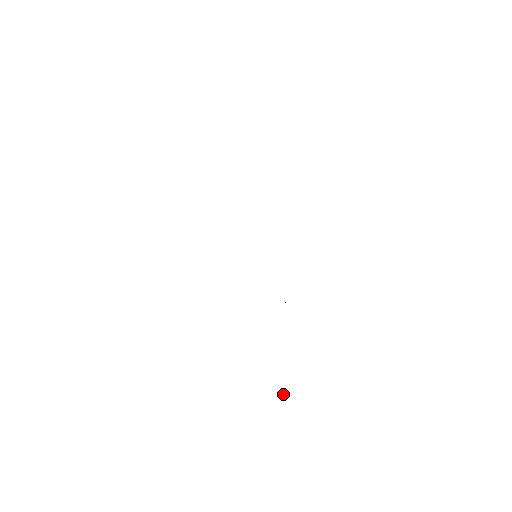
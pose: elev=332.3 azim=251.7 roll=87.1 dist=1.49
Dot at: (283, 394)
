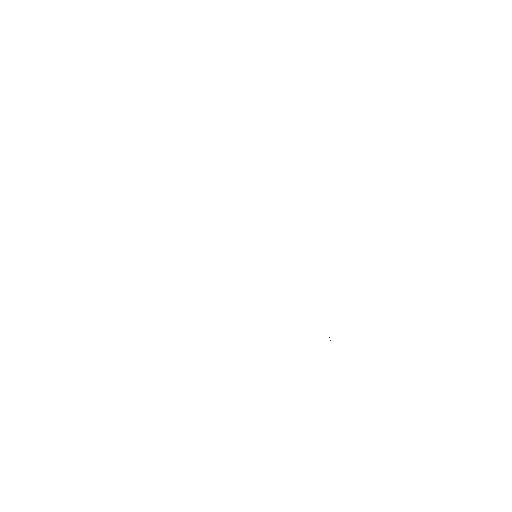
Dot at: occluded
